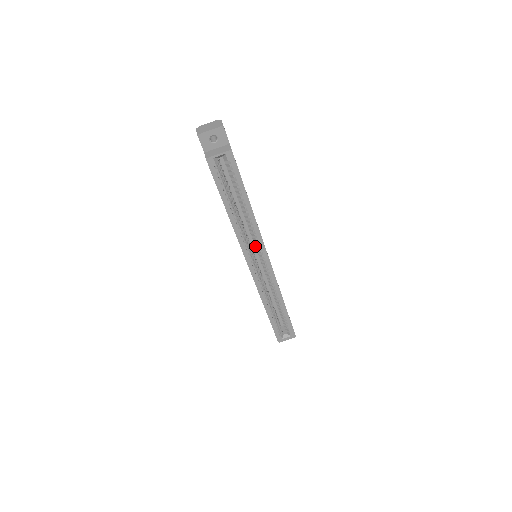
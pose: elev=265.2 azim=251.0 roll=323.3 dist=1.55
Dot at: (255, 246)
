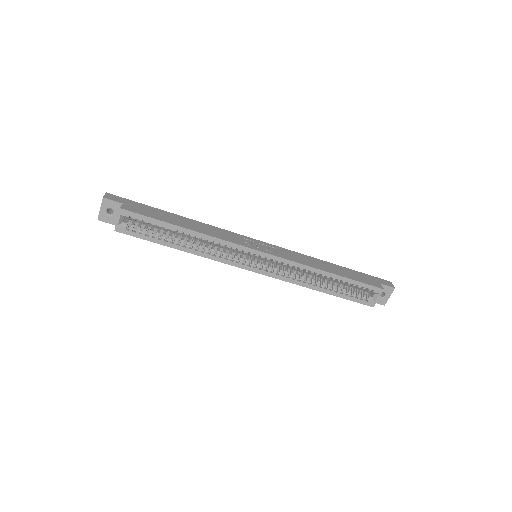
Dot at: occluded
